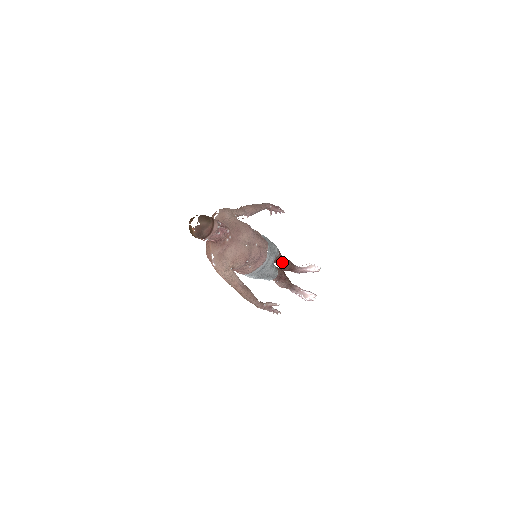
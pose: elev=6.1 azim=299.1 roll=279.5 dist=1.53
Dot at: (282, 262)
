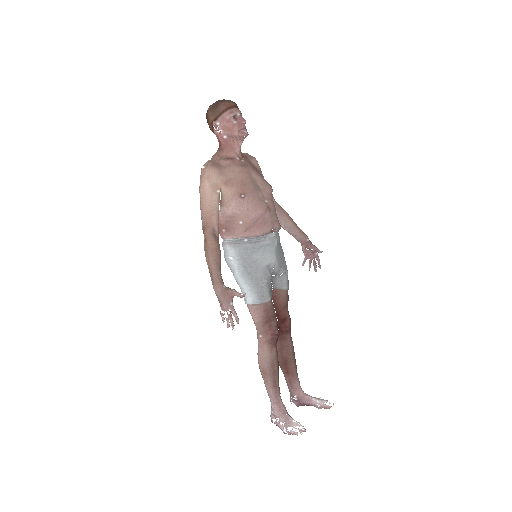
Dot at: (283, 318)
